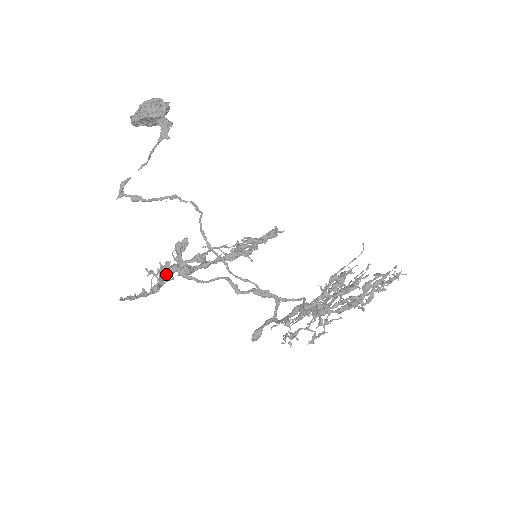
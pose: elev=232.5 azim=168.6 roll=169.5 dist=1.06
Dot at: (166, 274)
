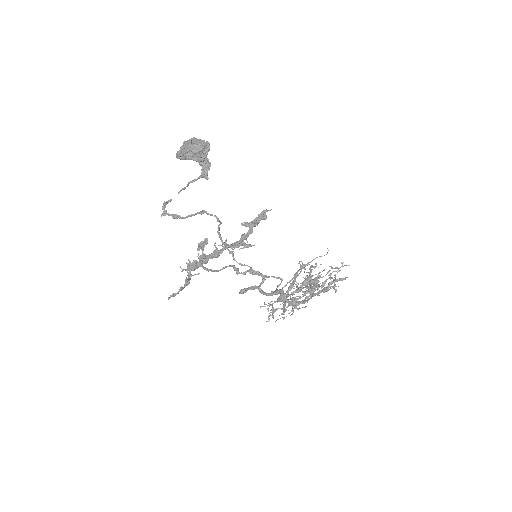
Dot at: (194, 270)
